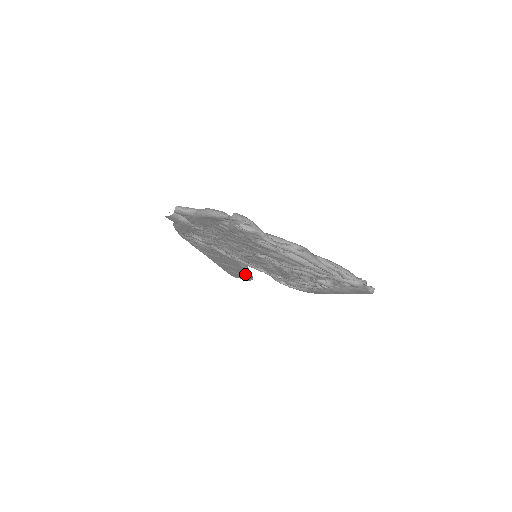
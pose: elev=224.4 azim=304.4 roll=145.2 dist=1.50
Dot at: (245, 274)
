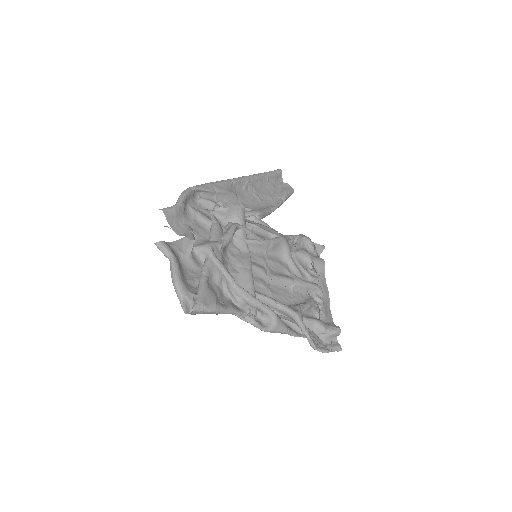
Dot at: (278, 200)
